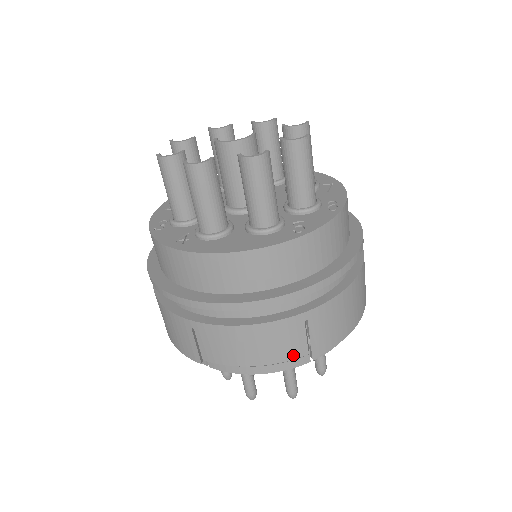
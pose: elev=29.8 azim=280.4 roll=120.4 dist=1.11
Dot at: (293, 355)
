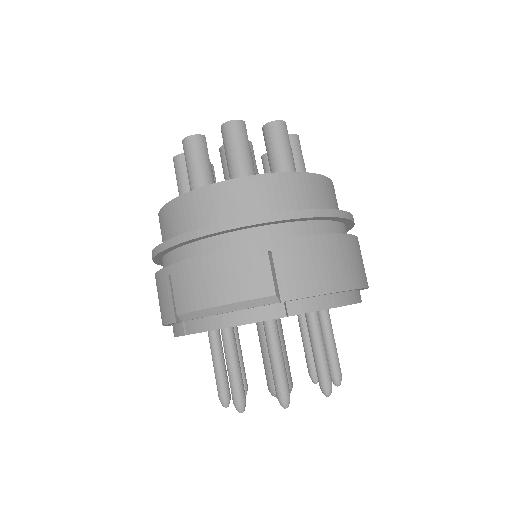
Dot at: (258, 292)
